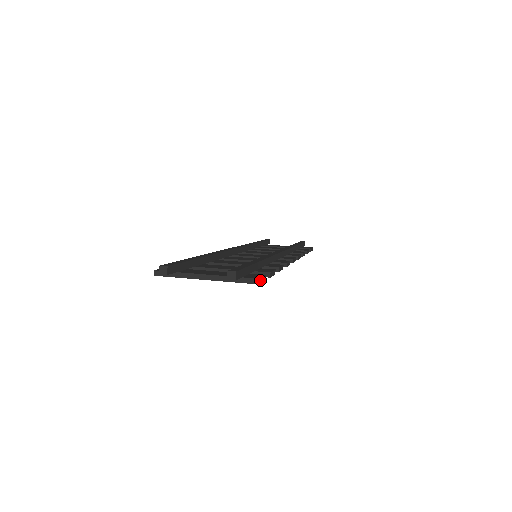
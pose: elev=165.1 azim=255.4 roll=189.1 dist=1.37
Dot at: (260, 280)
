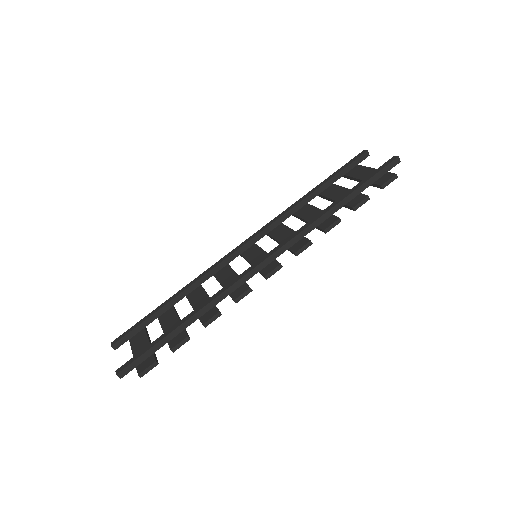
Dot at: (141, 374)
